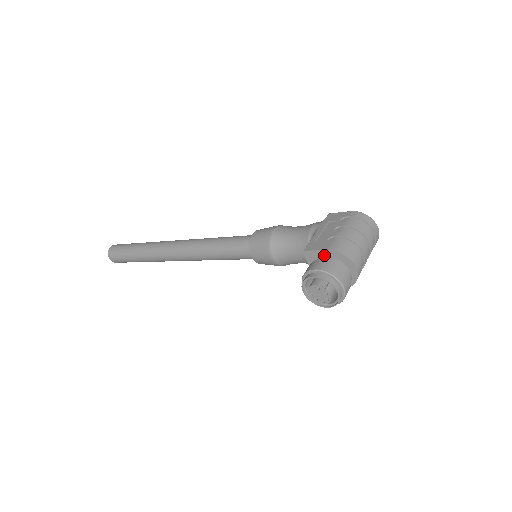
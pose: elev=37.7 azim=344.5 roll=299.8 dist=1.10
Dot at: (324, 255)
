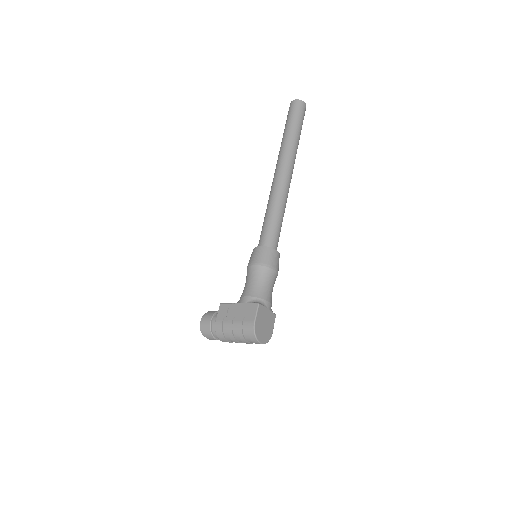
Dot at: (219, 319)
